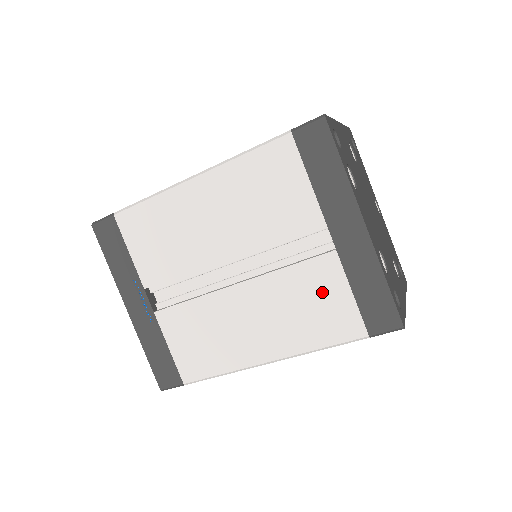
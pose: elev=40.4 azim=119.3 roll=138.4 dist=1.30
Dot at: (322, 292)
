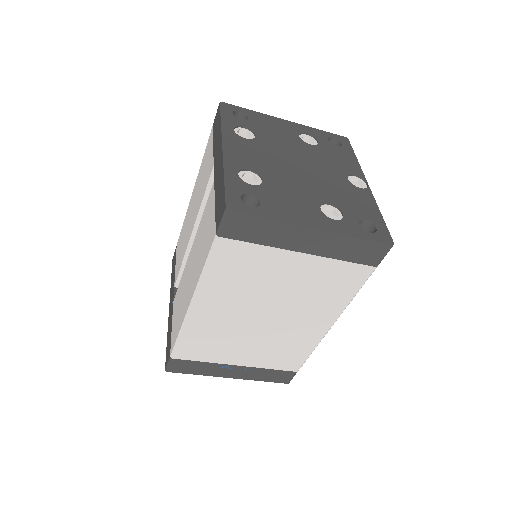
Dot at: (208, 219)
